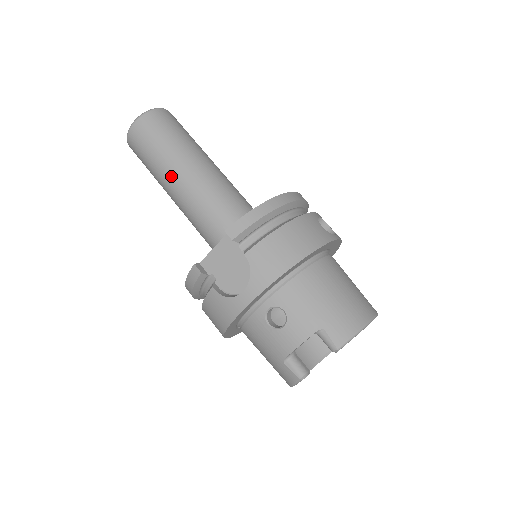
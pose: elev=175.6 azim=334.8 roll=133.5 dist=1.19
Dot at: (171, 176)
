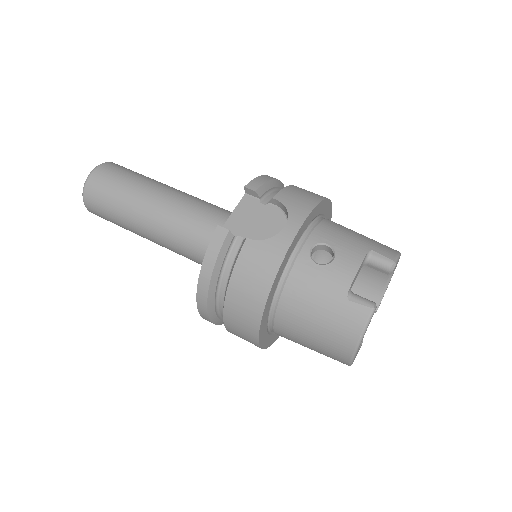
Dot at: (149, 198)
